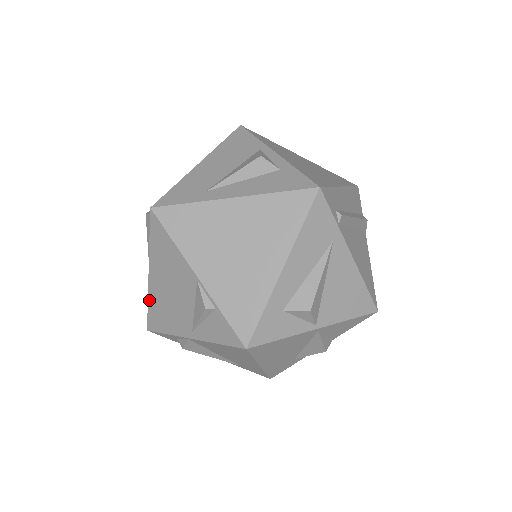
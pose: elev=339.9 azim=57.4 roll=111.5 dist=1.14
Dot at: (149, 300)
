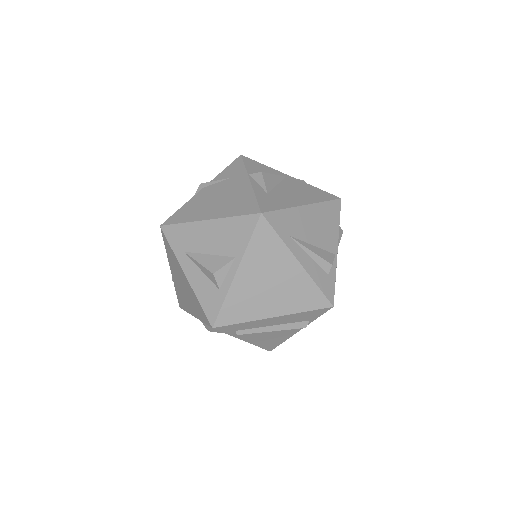
Dot at: occluded
